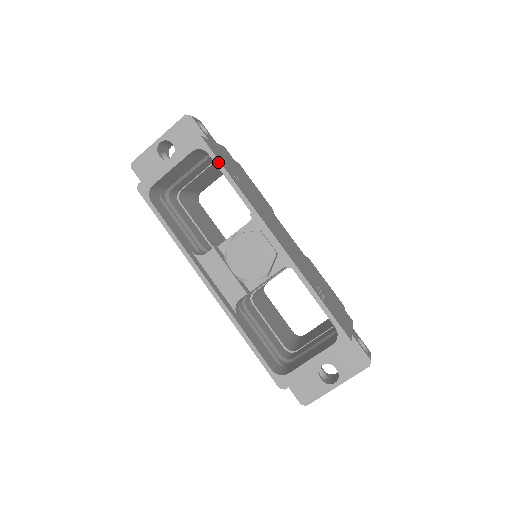
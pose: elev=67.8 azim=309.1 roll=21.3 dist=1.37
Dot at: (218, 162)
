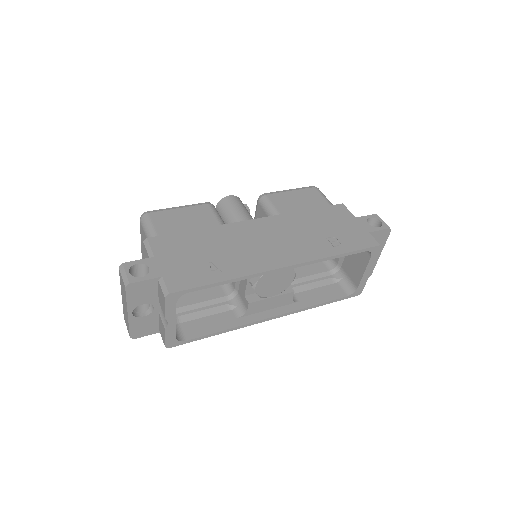
Dot at: (202, 287)
